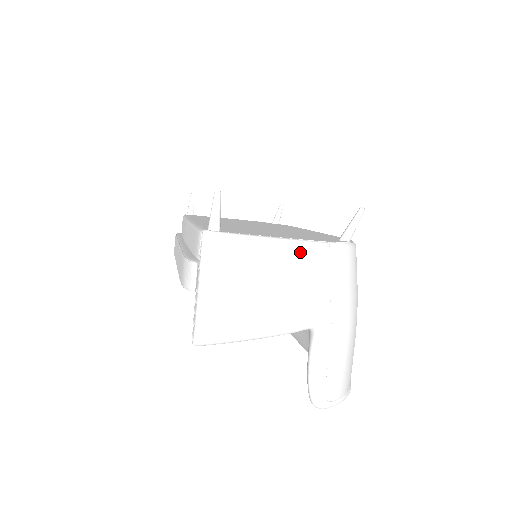
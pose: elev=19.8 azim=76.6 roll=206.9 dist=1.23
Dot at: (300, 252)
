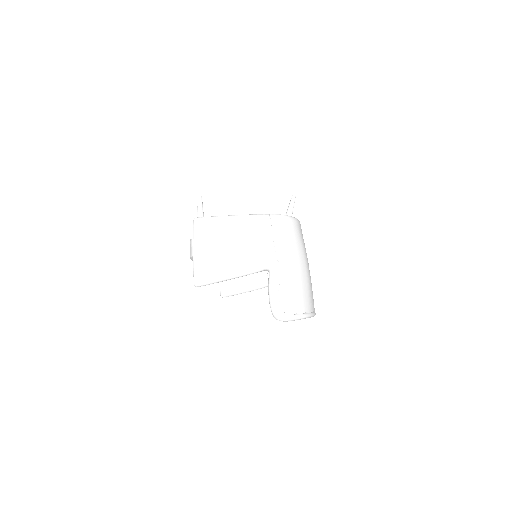
Dot at: (250, 221)
